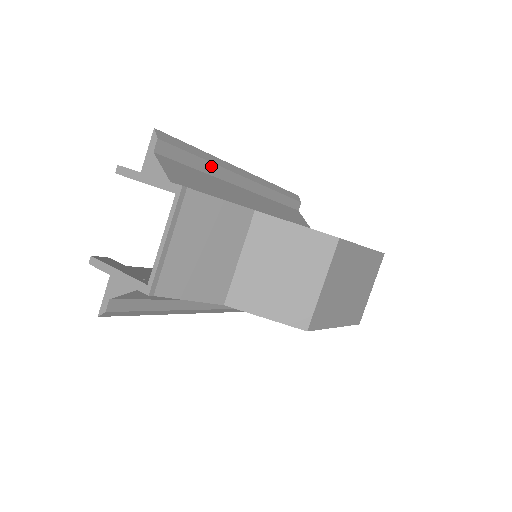
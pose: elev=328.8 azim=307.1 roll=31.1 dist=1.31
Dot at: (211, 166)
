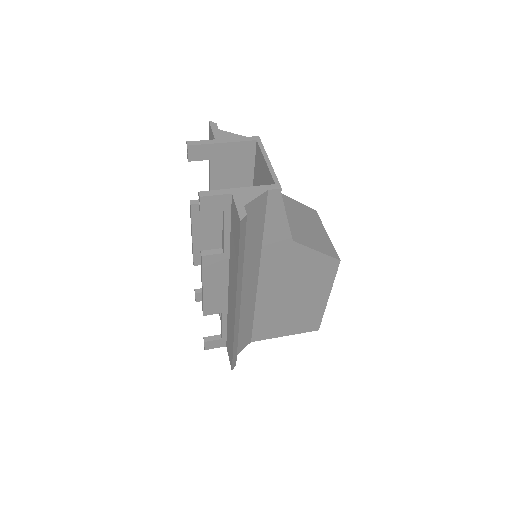
Dot at: occluded
